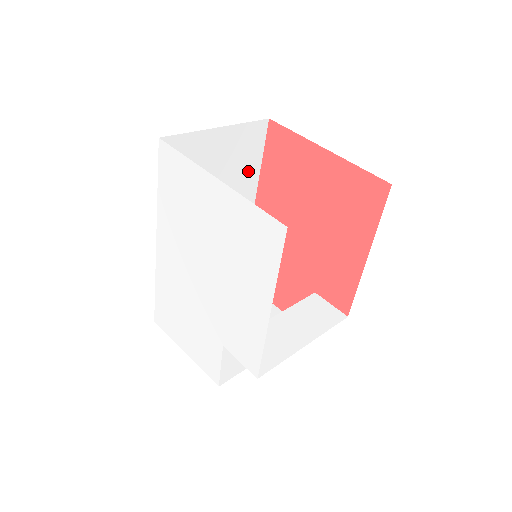
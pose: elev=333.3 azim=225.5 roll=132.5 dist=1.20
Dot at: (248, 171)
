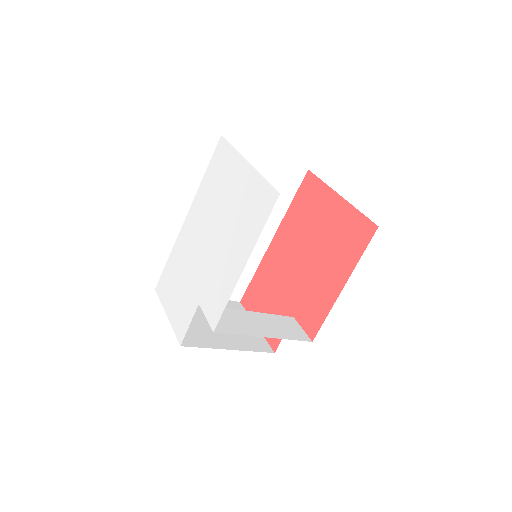
Dot at: (278, 203)
